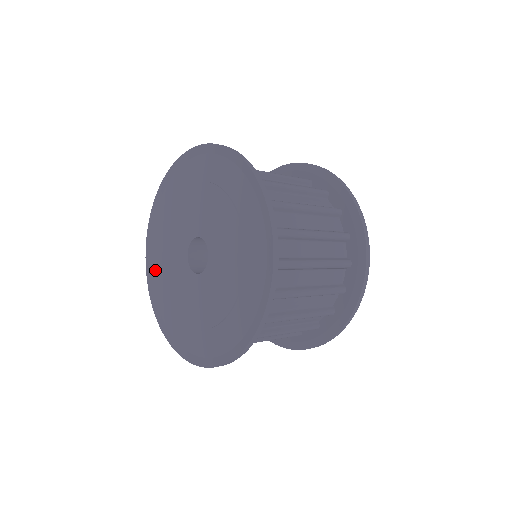
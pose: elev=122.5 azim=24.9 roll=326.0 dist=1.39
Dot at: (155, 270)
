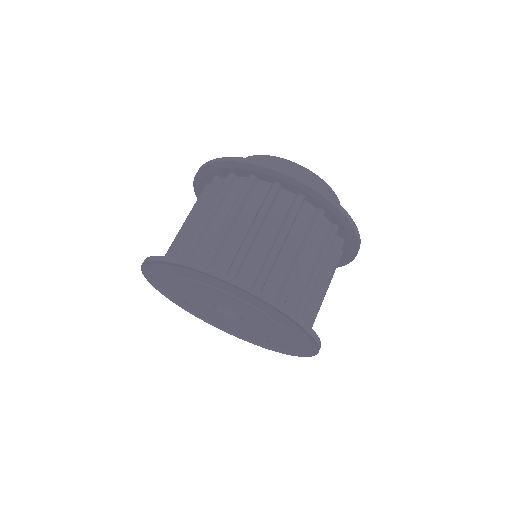
Dot at: (191, 309)
